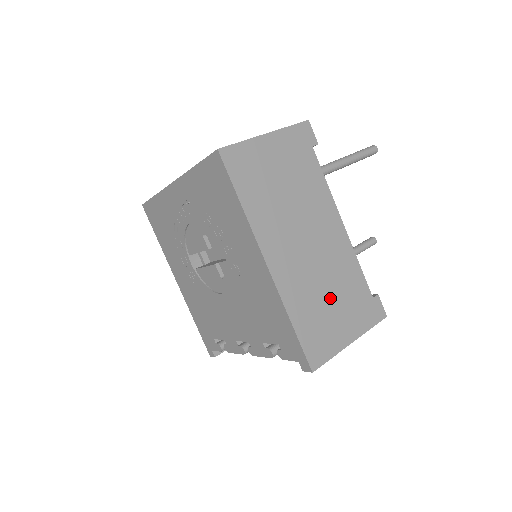
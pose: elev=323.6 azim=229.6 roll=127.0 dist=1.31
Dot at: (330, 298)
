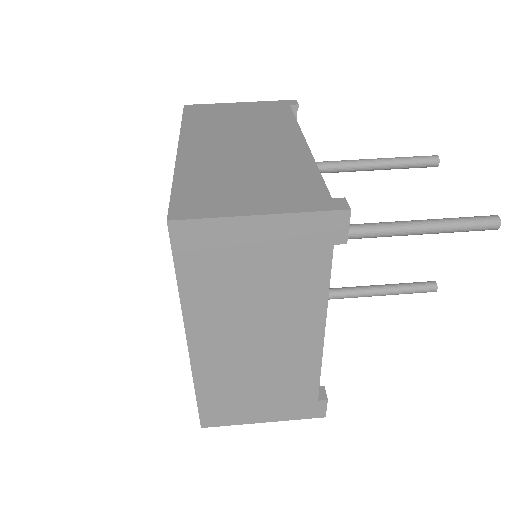
Dot at: (258, 388)
